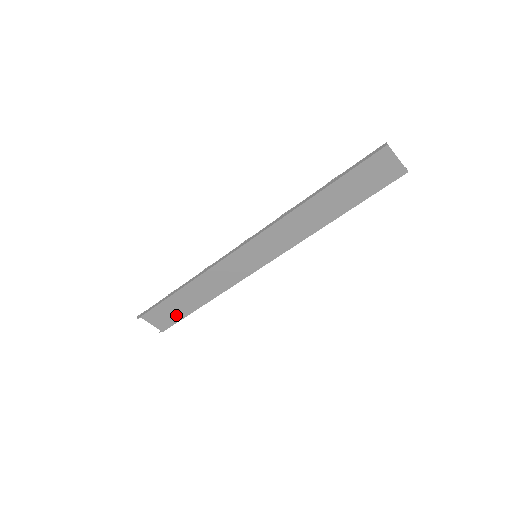
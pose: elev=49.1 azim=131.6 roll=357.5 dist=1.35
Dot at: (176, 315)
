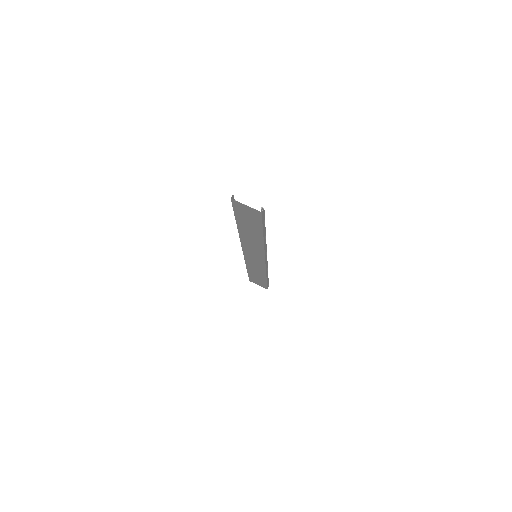
Dot at: (262, 282)
